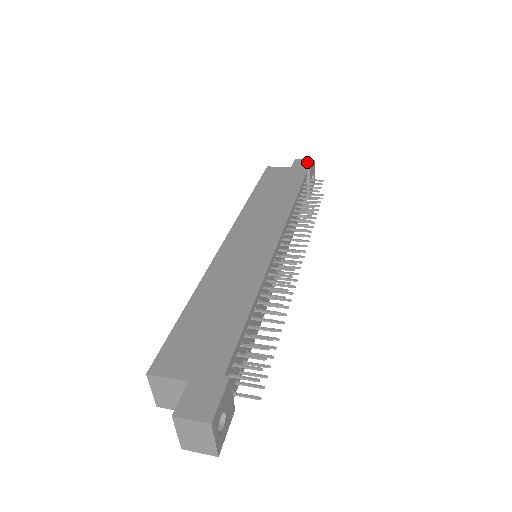
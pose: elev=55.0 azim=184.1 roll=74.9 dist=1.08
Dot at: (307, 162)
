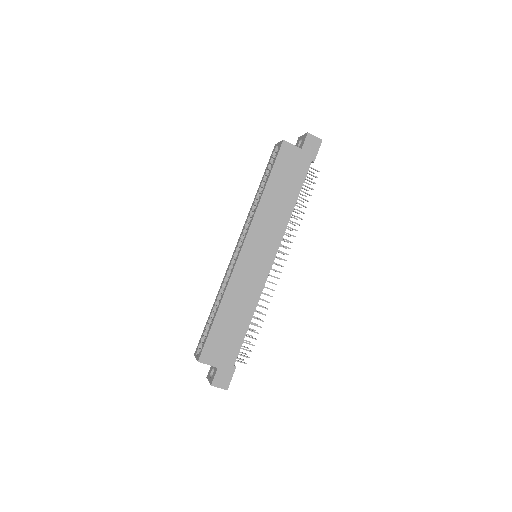
Dot at: (316, 143)
